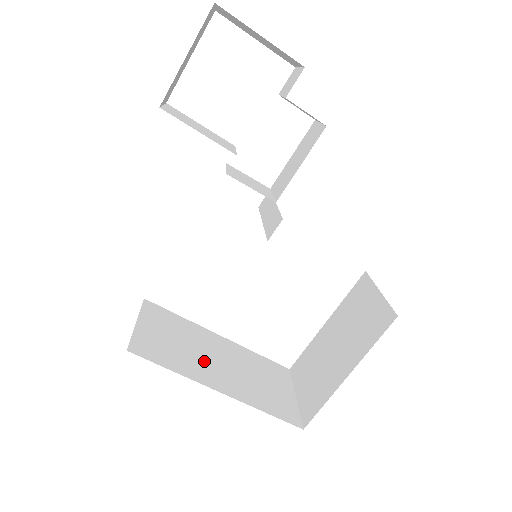
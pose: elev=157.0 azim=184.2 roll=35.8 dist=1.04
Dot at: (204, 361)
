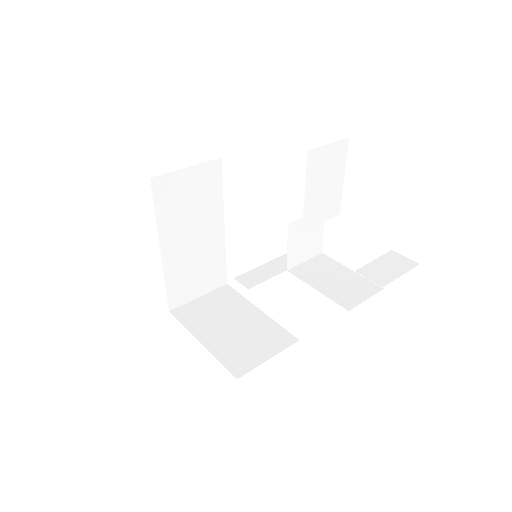
Dot at: (184, 228)
